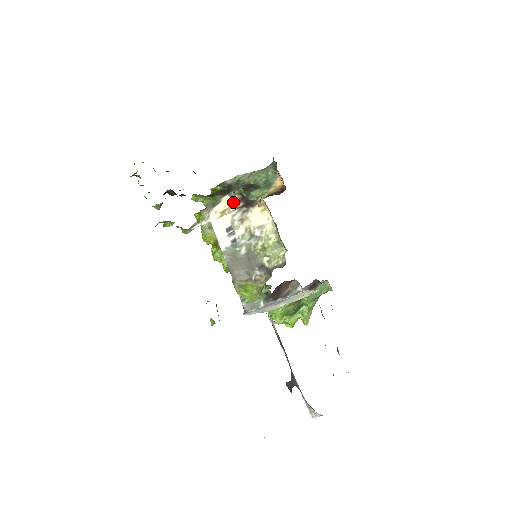
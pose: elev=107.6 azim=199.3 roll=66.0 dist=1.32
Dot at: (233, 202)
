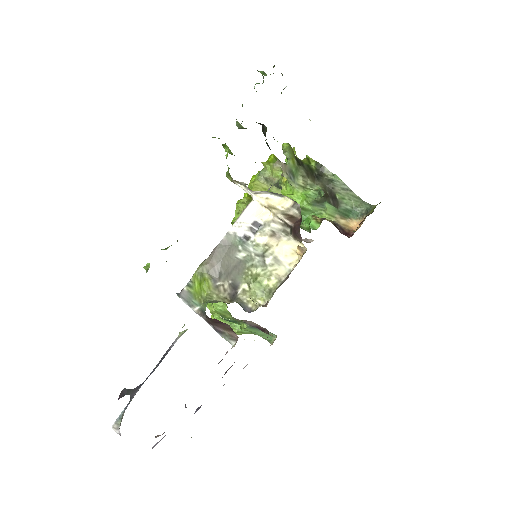
Dot at: (289, 212)
